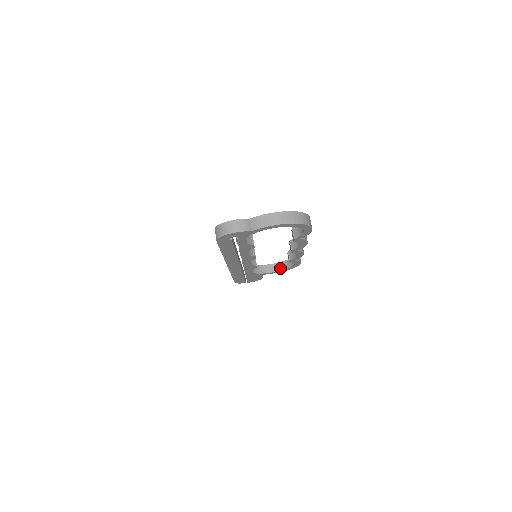
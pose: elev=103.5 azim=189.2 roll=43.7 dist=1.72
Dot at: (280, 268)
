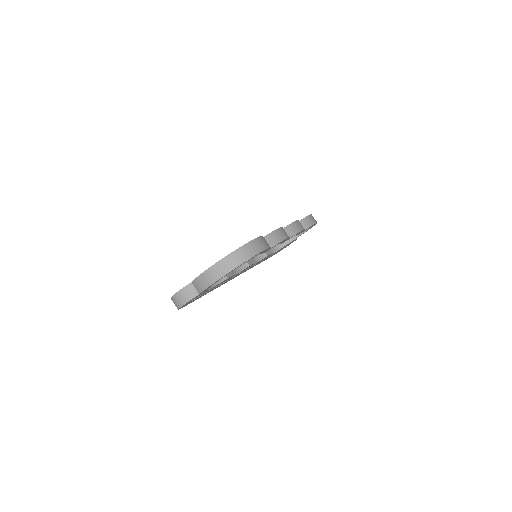
Dot at: occluded
